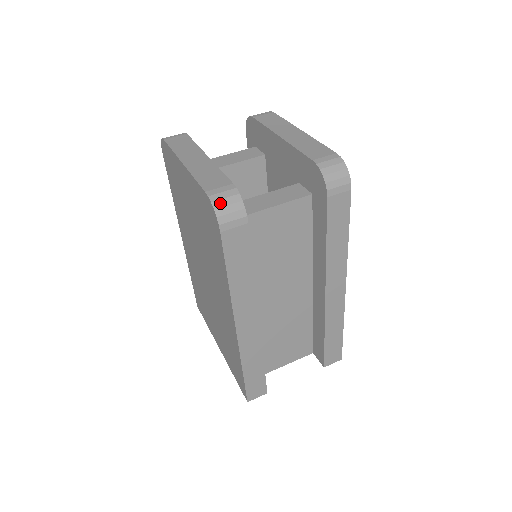
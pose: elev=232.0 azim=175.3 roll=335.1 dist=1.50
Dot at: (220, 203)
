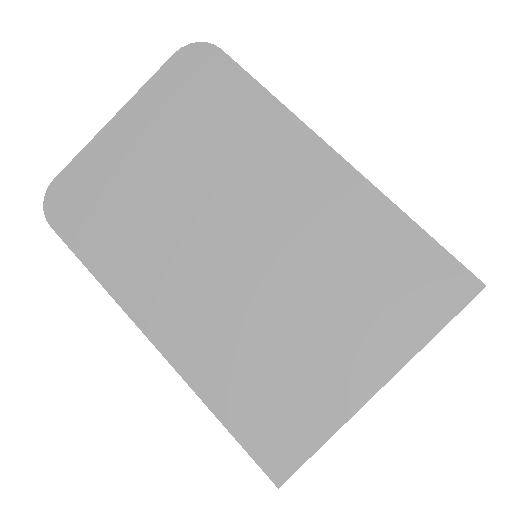
Dot at: occluded
